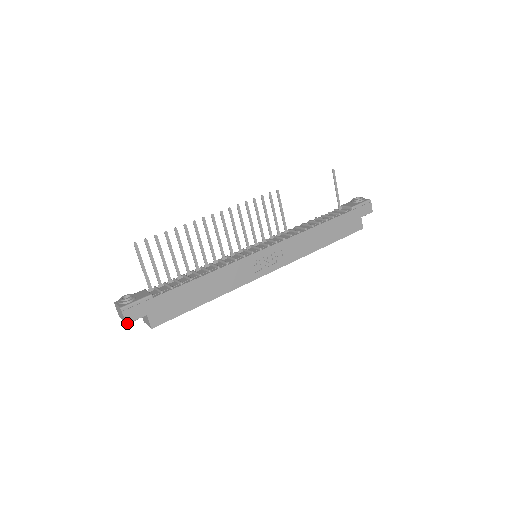
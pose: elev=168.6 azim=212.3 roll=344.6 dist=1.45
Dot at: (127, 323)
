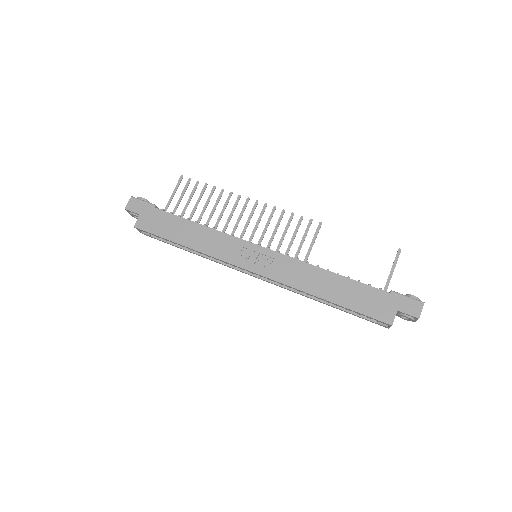
Dot at: (126, 209)
